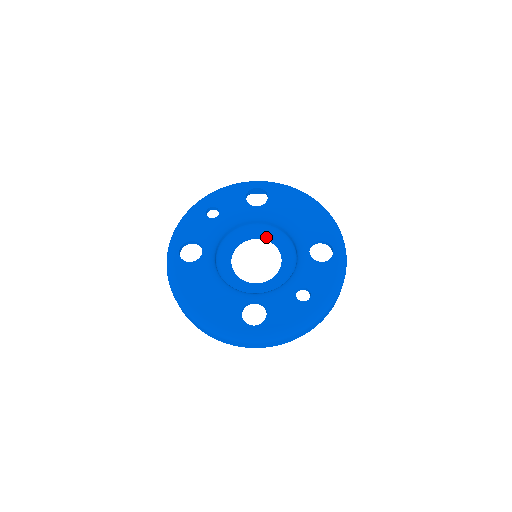
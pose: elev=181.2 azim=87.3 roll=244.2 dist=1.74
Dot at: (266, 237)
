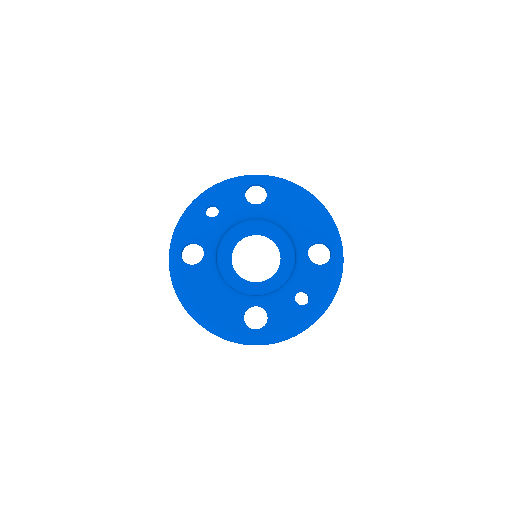
Dot at: (265, 234)
